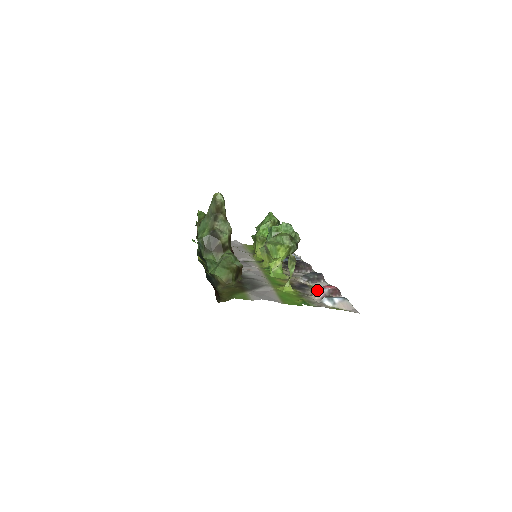
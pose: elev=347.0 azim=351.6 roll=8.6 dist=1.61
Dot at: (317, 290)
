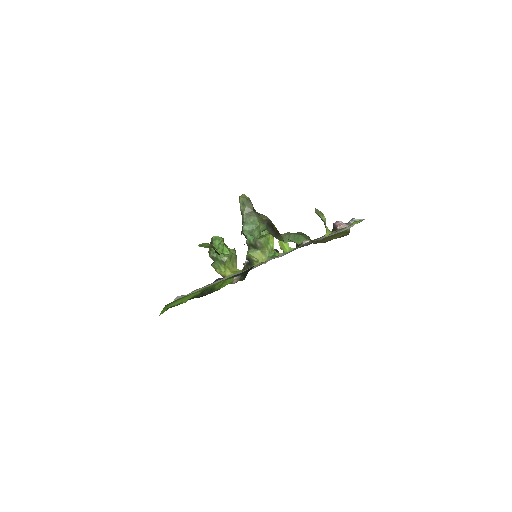
Dot at: (338, 225)
